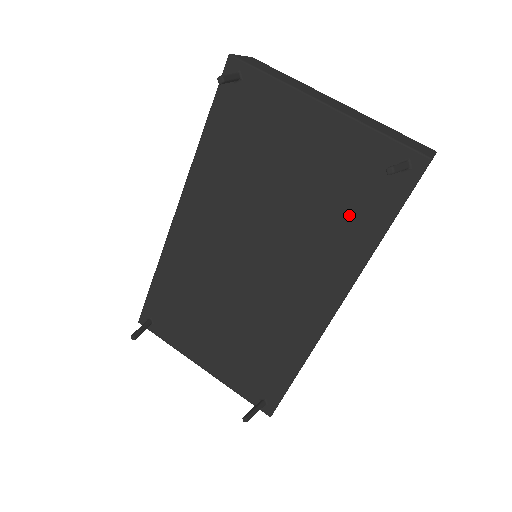
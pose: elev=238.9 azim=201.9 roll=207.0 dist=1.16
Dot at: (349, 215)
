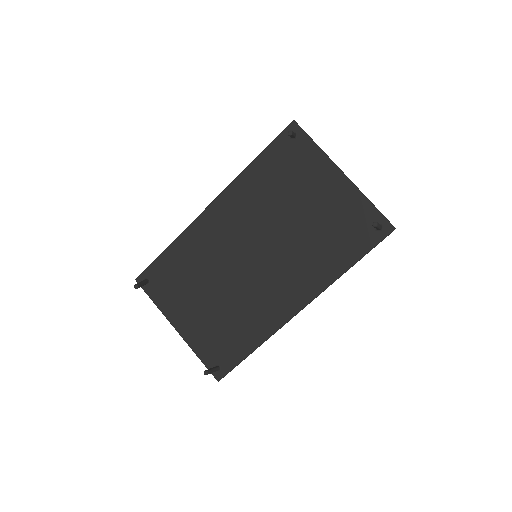
Dot at: (334, 247)
